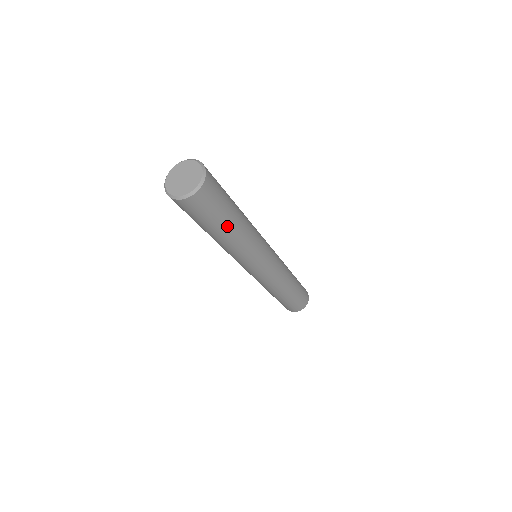
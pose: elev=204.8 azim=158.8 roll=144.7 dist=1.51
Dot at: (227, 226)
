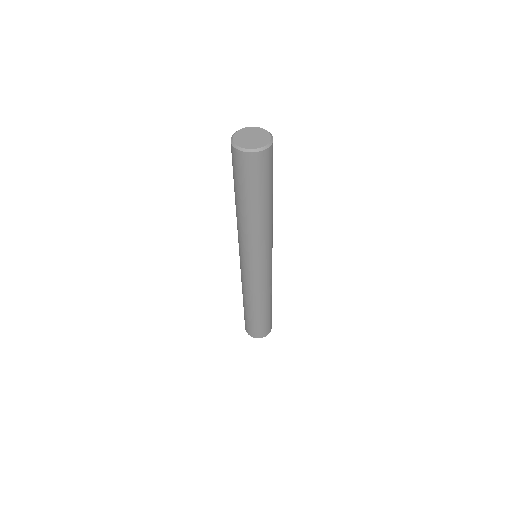
Dot at: (254, 203)
